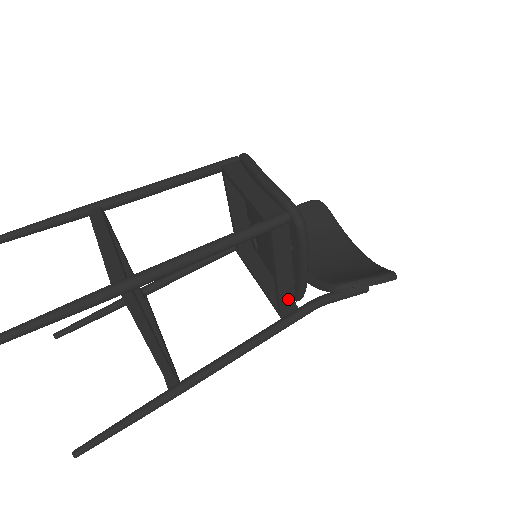
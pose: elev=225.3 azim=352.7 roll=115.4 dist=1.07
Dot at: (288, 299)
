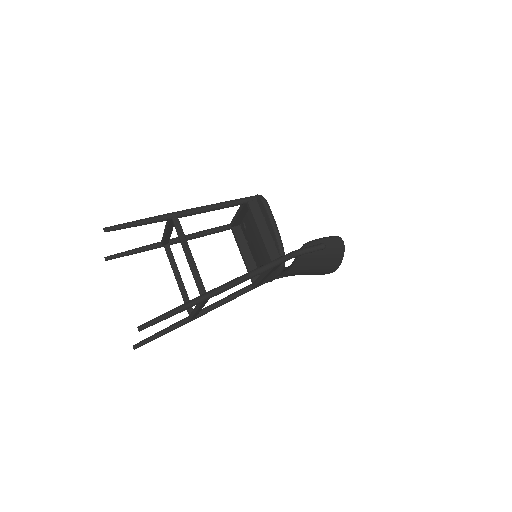
Dot at: (274, 253)
